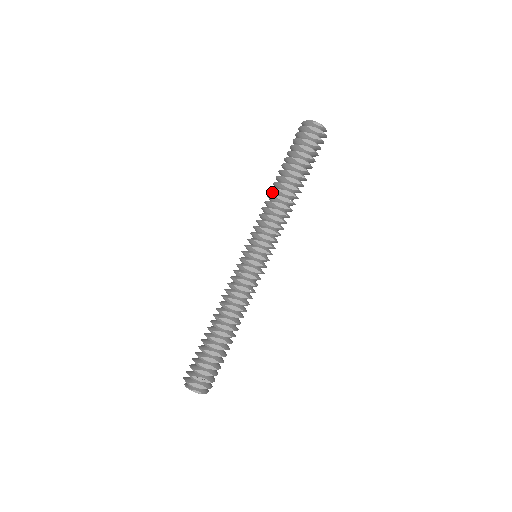
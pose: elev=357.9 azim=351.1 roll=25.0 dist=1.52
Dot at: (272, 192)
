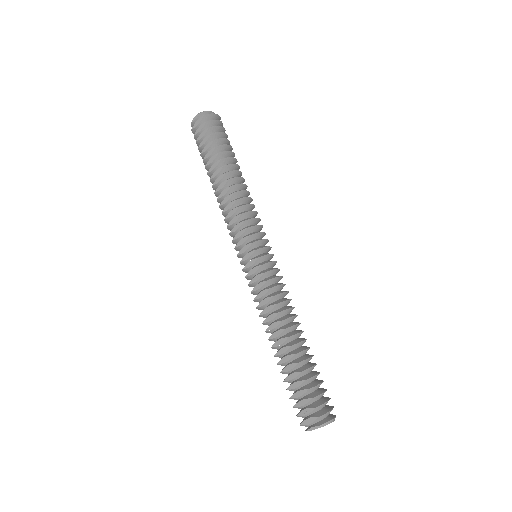
Dot at: occluded
